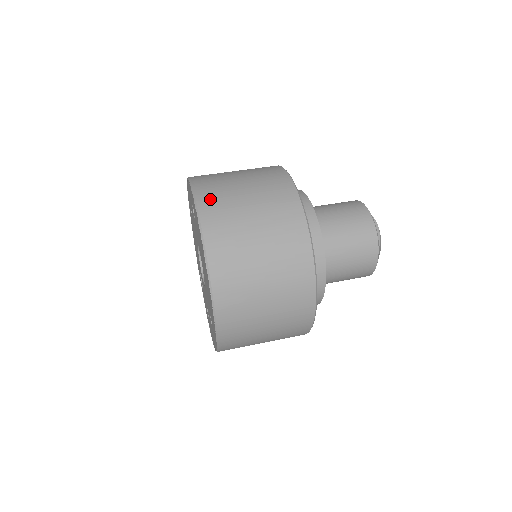
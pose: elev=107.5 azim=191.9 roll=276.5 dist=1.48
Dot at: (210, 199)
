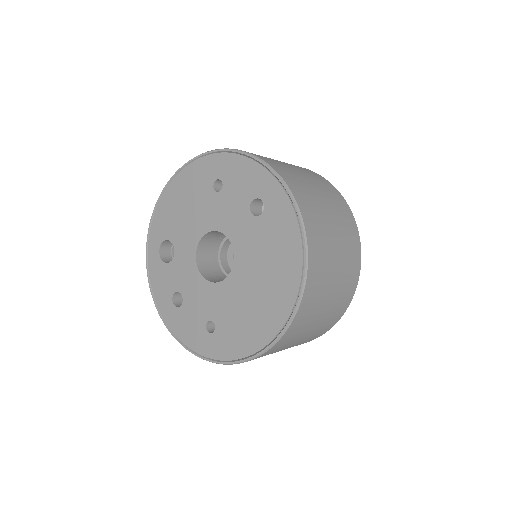
Dot at: (312, 222)
